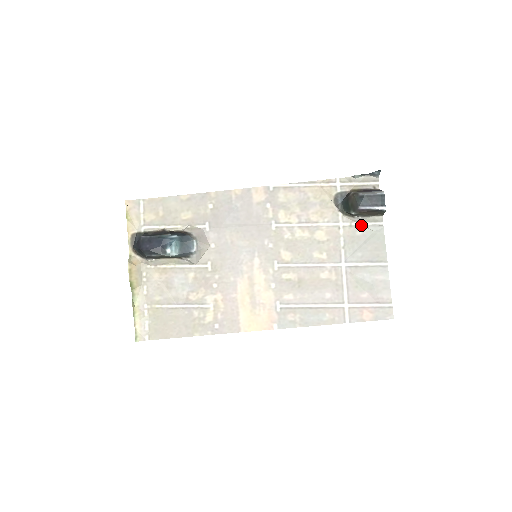
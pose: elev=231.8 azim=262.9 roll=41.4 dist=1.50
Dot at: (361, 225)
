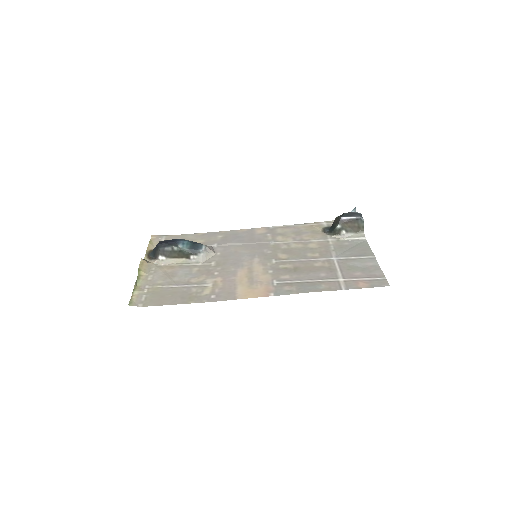
Dot at: (347, 240)
